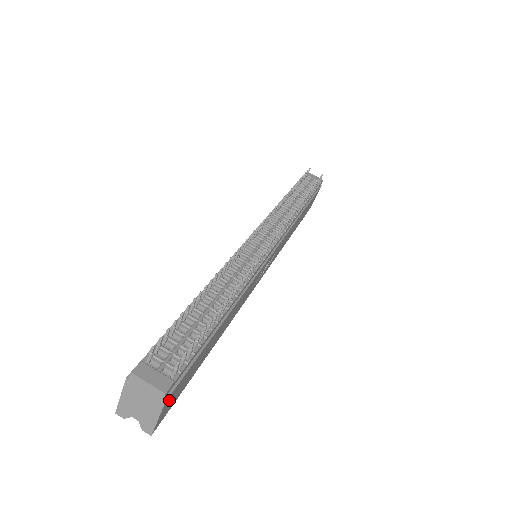
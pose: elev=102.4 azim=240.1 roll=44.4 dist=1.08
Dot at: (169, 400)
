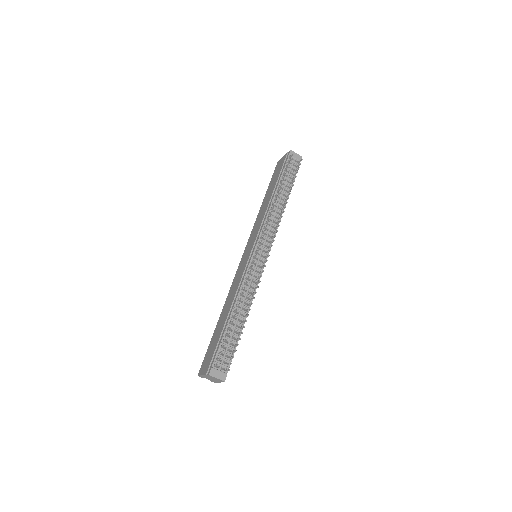
Dot at: occluded
